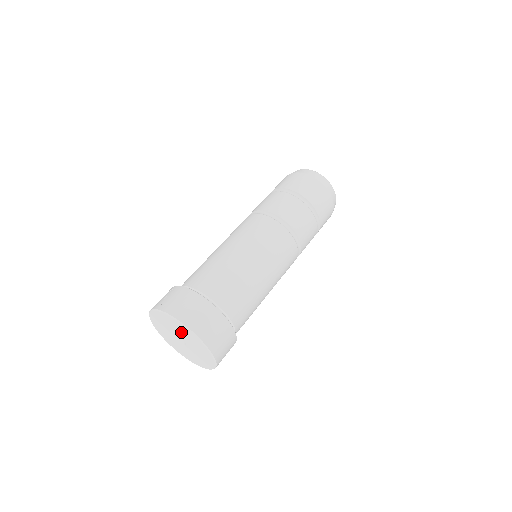
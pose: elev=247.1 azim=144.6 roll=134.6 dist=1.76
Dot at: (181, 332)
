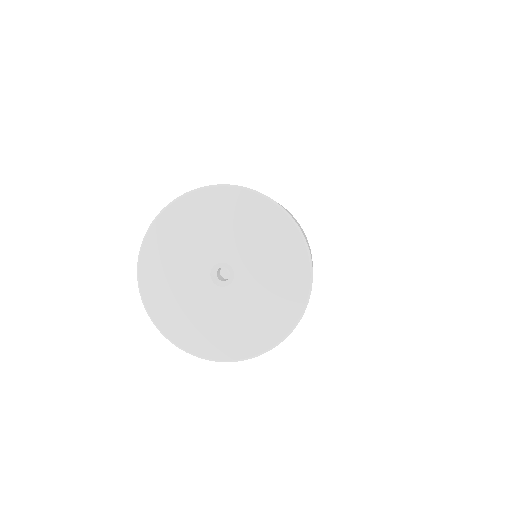
Dot at: (214, 229)
